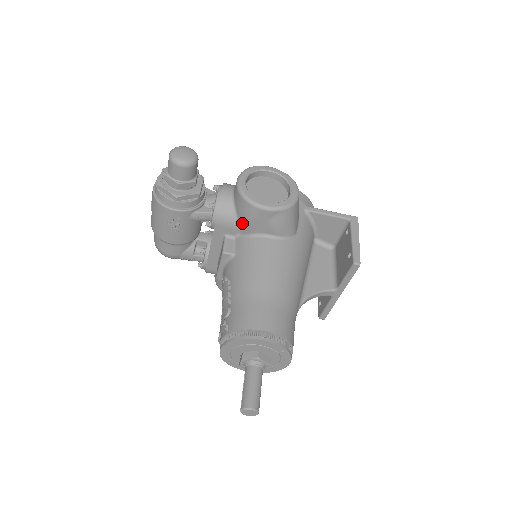
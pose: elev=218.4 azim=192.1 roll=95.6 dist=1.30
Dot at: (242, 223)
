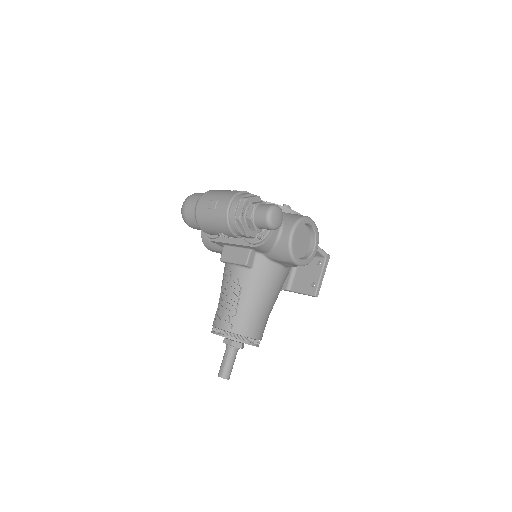
Dot at: (272, 255)
